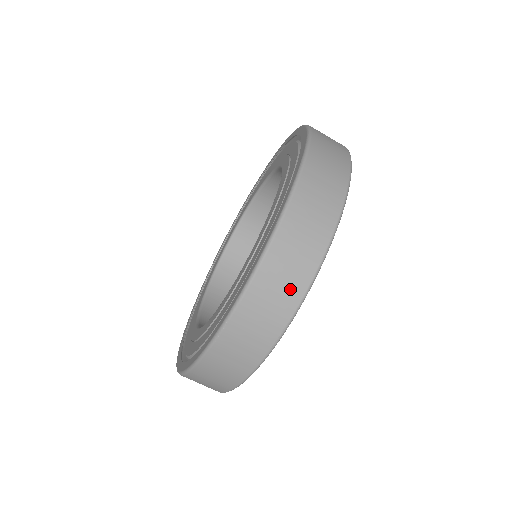
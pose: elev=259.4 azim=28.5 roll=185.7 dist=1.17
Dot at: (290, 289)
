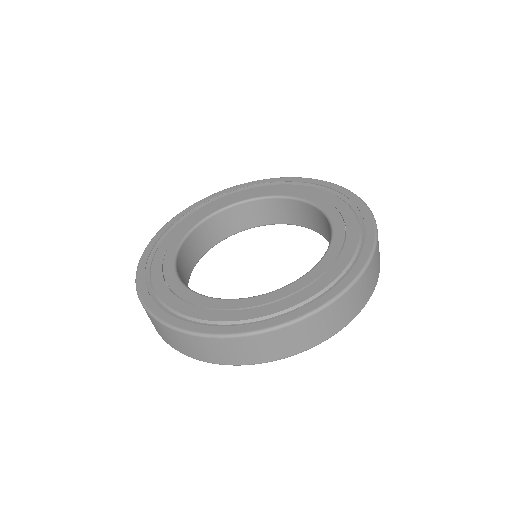
Dot at: (279, 351)
